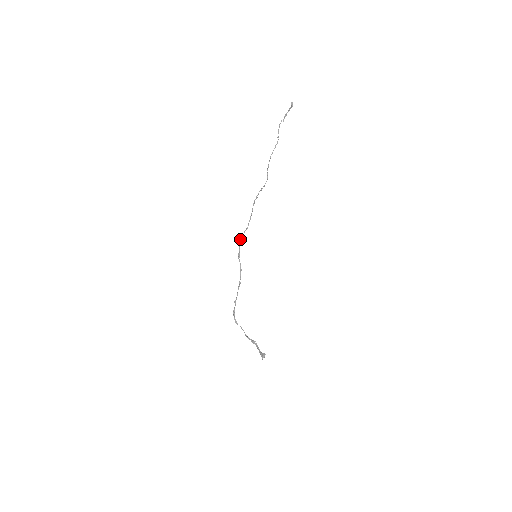
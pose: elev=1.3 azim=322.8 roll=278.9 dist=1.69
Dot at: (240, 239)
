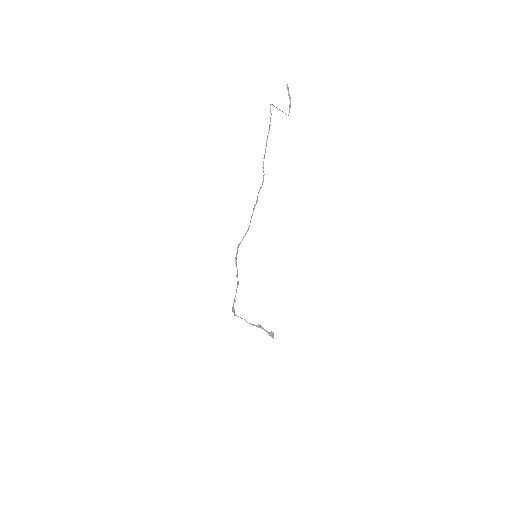
Dot at: (239, 245)
